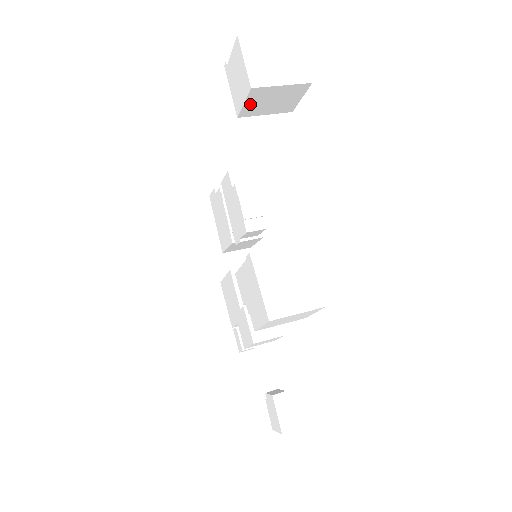
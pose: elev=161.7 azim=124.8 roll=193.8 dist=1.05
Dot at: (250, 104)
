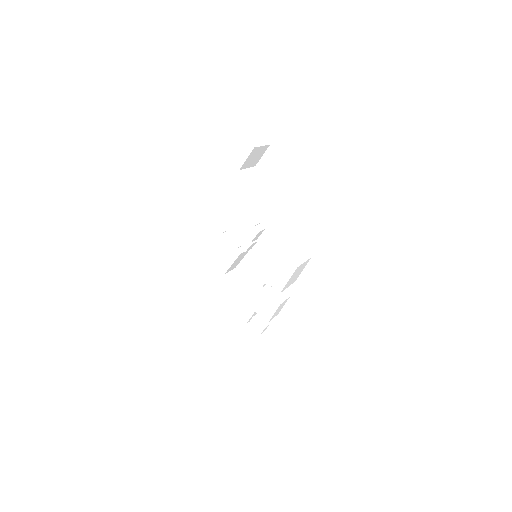
Dot at: (248, 159)
